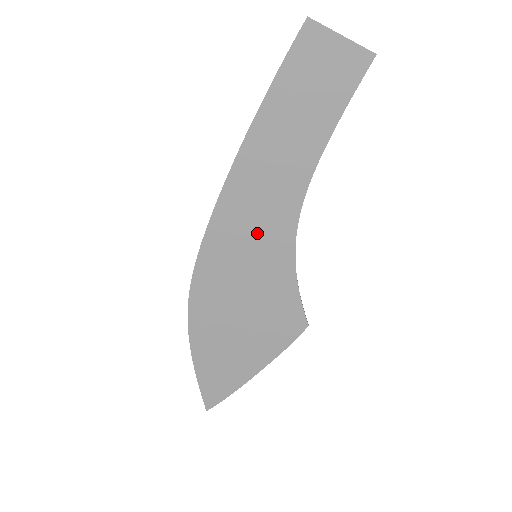
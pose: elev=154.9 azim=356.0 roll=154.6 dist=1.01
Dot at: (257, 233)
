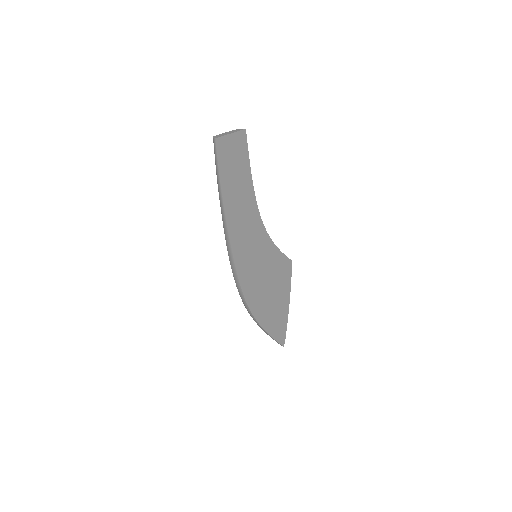
Dot at: (253, 245)
